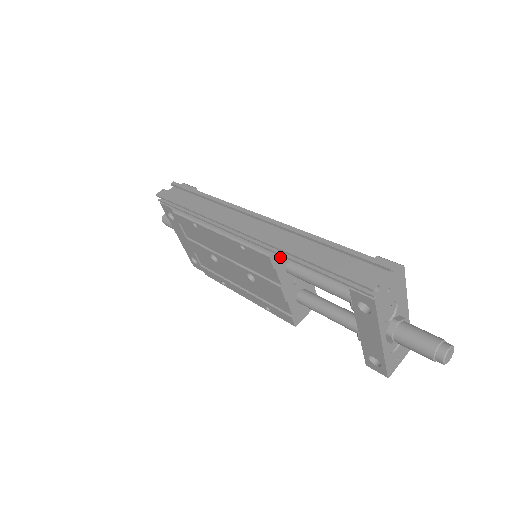
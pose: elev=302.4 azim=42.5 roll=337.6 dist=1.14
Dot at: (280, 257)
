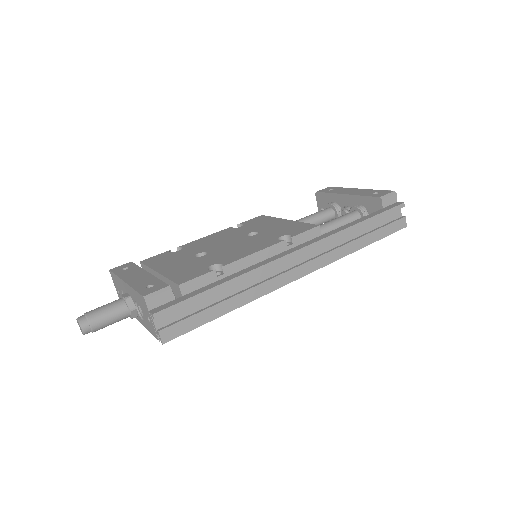
Dot at: occluded
